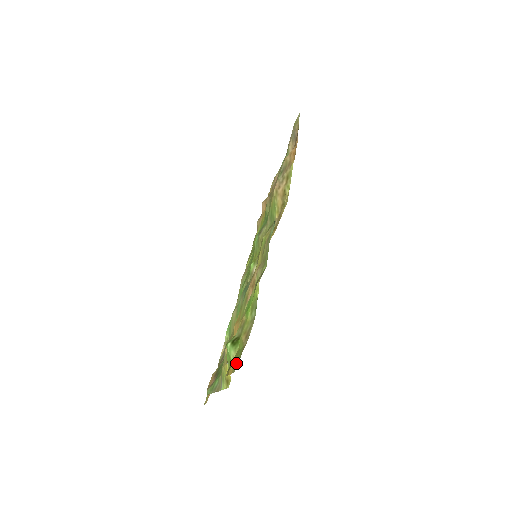
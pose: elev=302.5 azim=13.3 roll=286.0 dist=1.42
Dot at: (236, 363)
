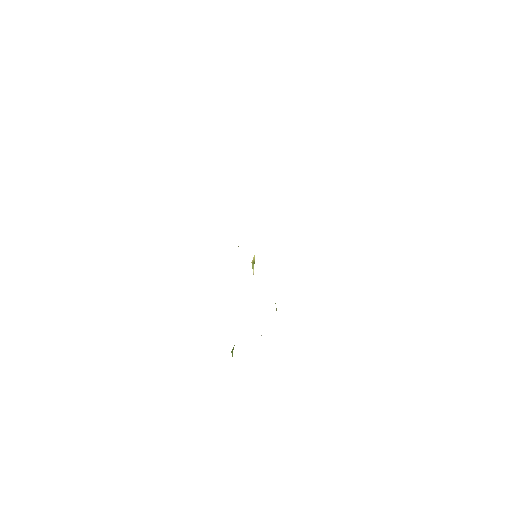
Dot at: occluded
